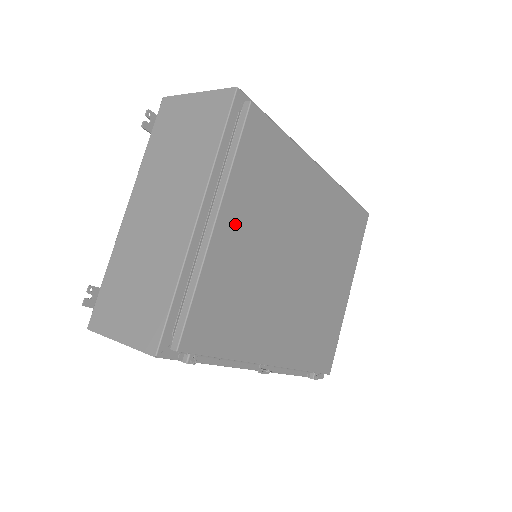
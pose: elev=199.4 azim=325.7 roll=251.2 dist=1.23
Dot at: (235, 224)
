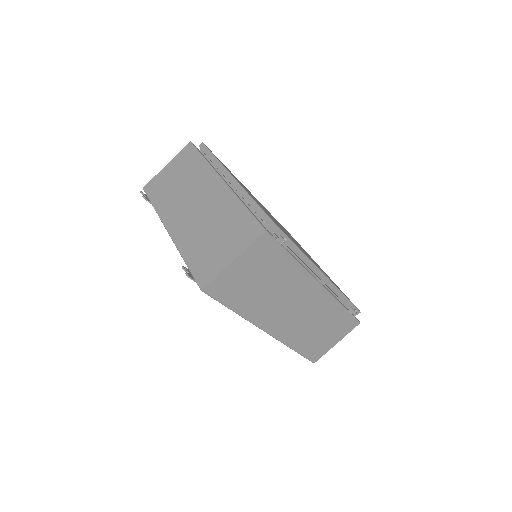
Dot at: occluded
